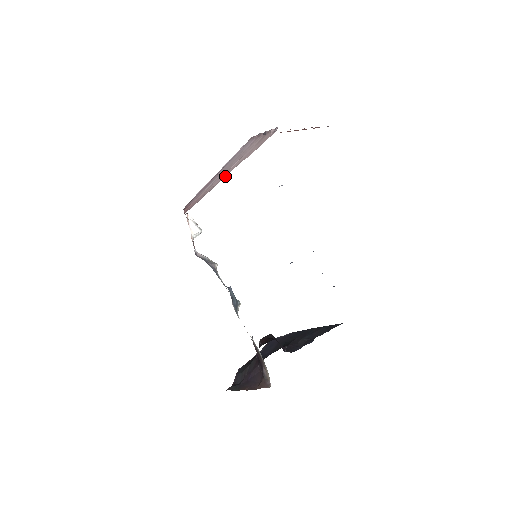
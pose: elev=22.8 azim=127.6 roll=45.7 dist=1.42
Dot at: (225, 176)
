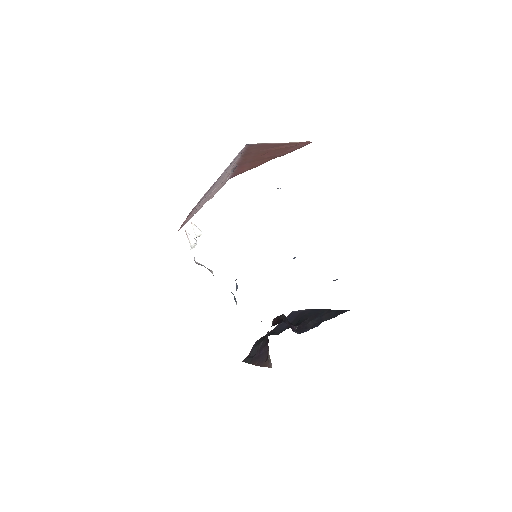
Dot at: (199, 209)
